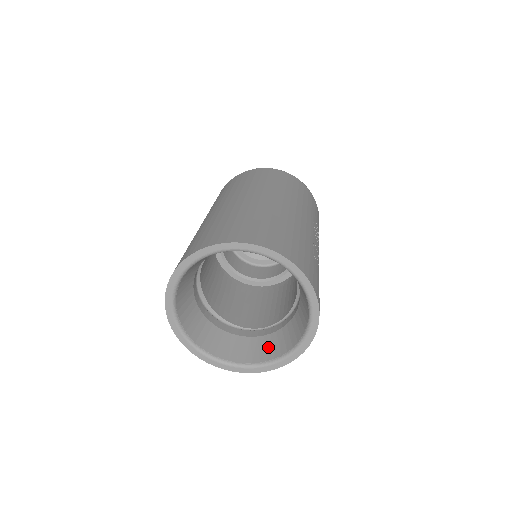
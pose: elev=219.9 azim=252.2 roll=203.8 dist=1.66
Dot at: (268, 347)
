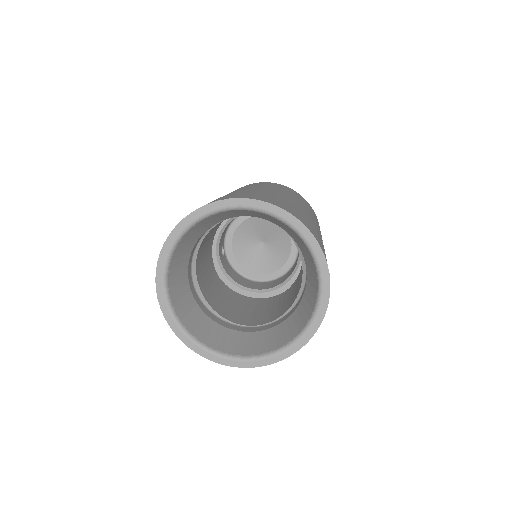
Dot at: (262, 341)
